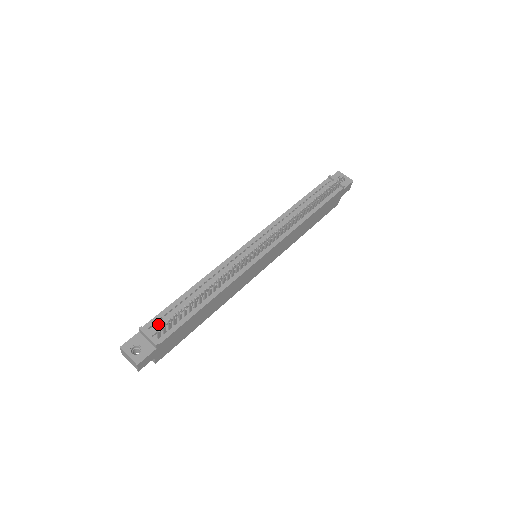
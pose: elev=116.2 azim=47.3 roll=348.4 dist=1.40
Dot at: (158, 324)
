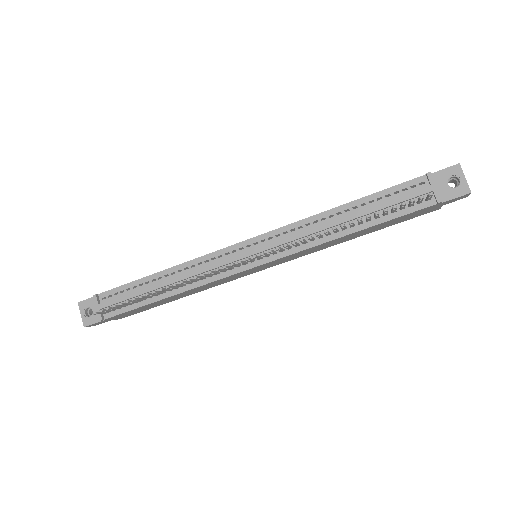
Dot at: (112, 298)
